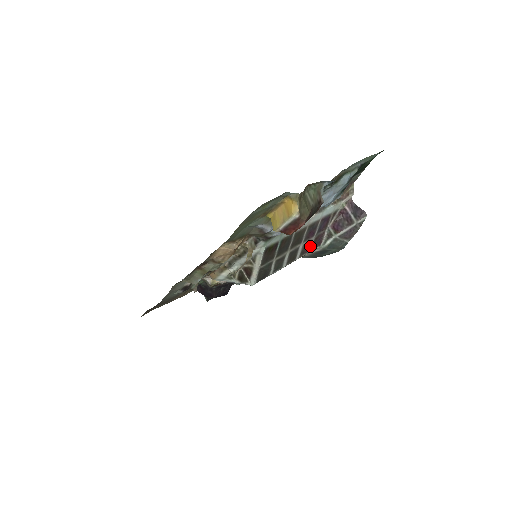
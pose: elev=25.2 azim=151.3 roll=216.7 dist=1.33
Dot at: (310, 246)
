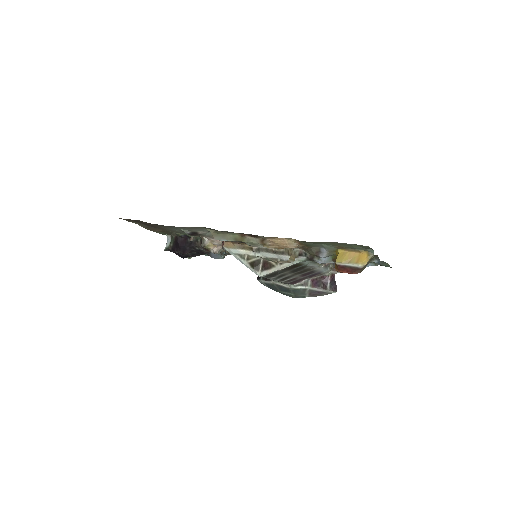
Dot at: (293, 281)
